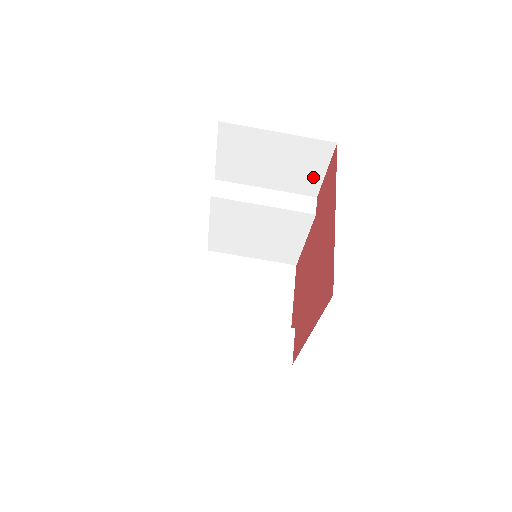
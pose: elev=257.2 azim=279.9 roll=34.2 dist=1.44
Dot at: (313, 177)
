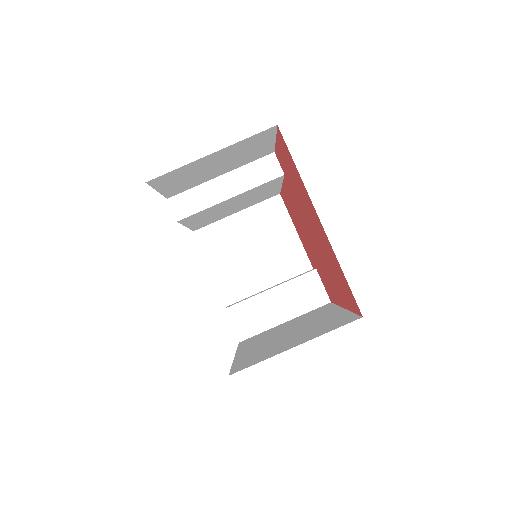
Dot at: (264, 148)
